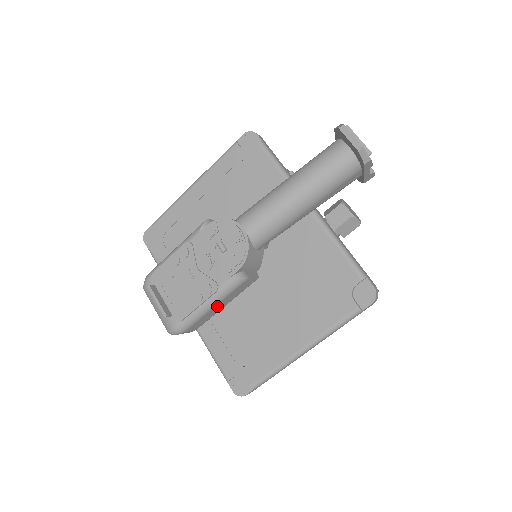
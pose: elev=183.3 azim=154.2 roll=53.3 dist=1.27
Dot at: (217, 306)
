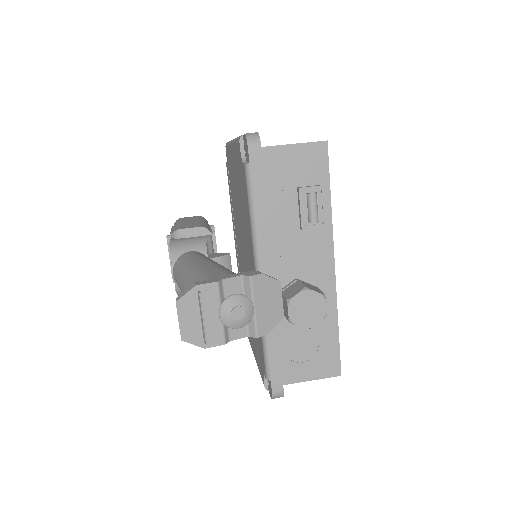
Dot at: occluded
